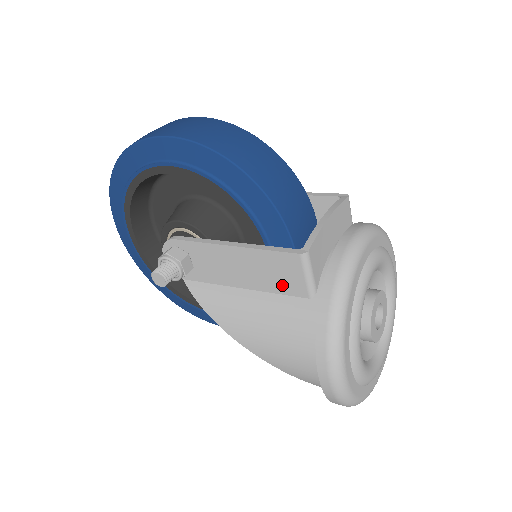
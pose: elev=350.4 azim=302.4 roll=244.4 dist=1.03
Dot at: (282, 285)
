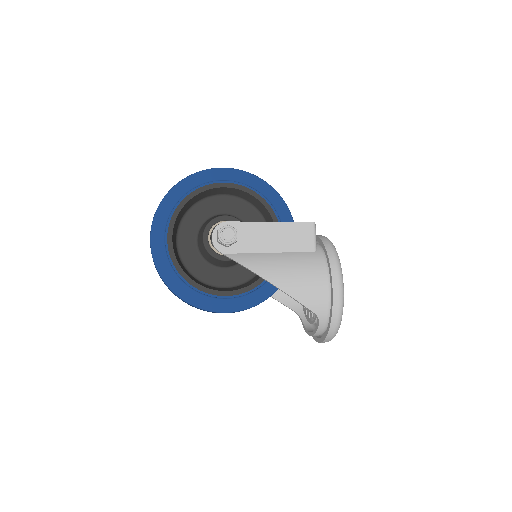
Dot at: (299, 245)
